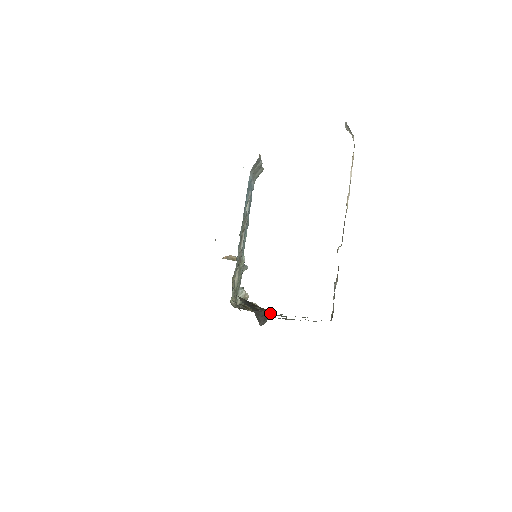
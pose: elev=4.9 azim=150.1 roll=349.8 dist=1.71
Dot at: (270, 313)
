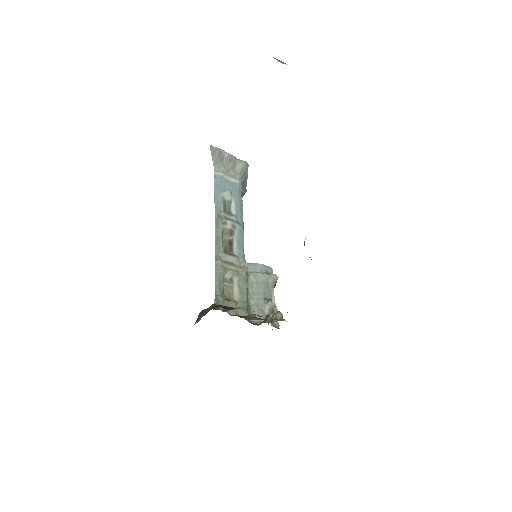
Dot at: occluded
